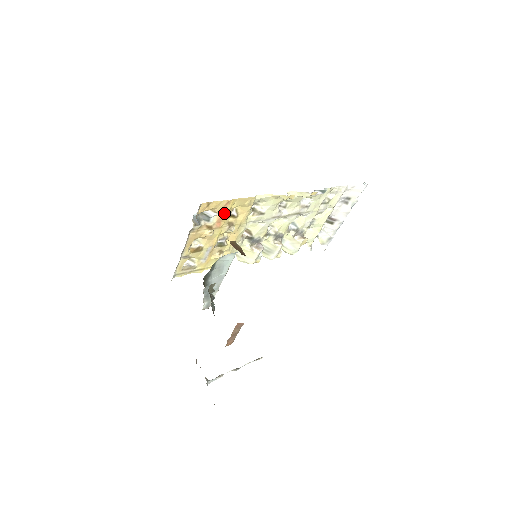
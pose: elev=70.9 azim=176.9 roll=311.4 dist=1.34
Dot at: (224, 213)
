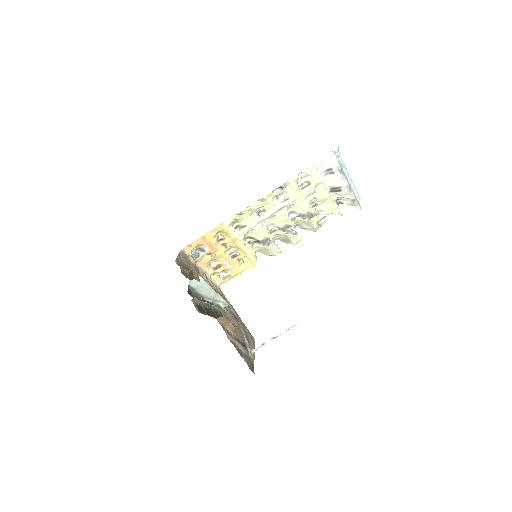
Dot at: (209, 243)
